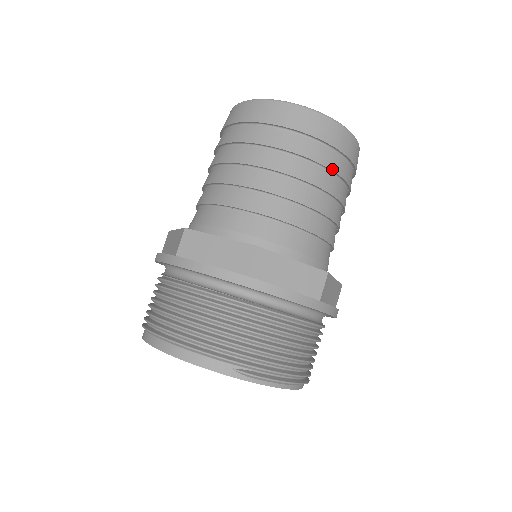
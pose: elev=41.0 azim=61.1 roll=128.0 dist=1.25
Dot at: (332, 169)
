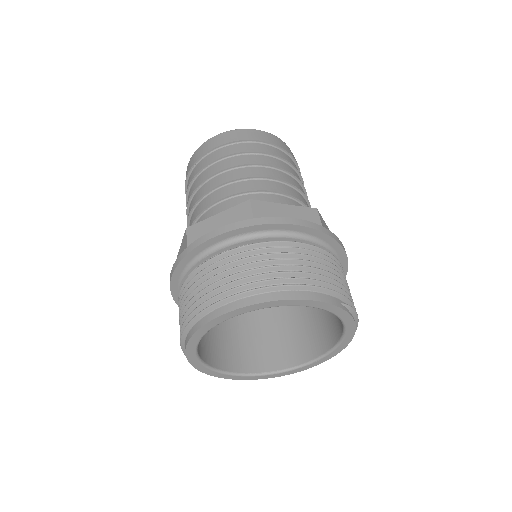
Dot at: (303, 183)
